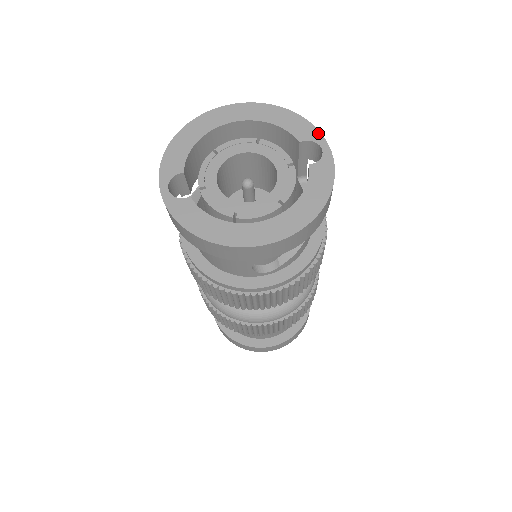
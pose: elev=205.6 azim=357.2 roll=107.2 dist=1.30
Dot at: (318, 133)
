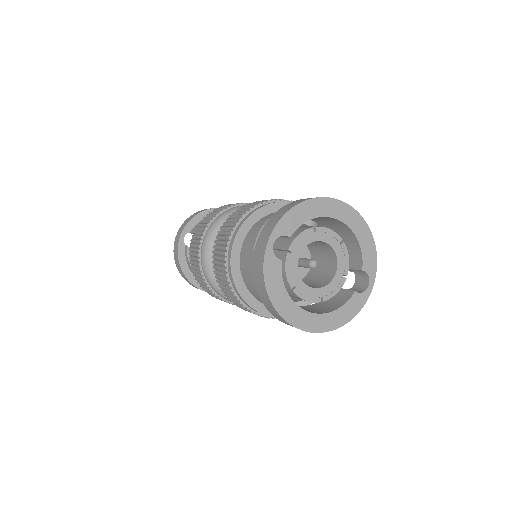
Dot at: (375, 272)
